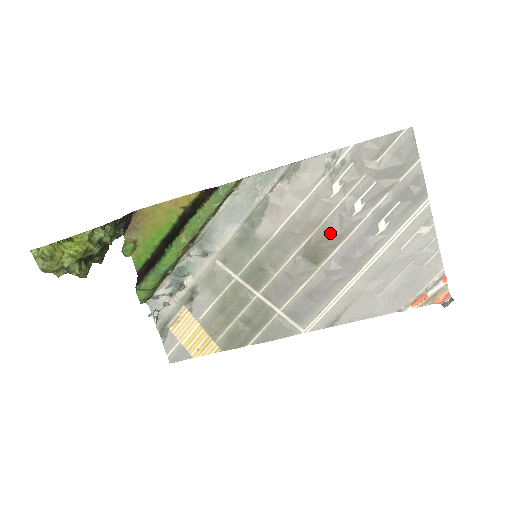
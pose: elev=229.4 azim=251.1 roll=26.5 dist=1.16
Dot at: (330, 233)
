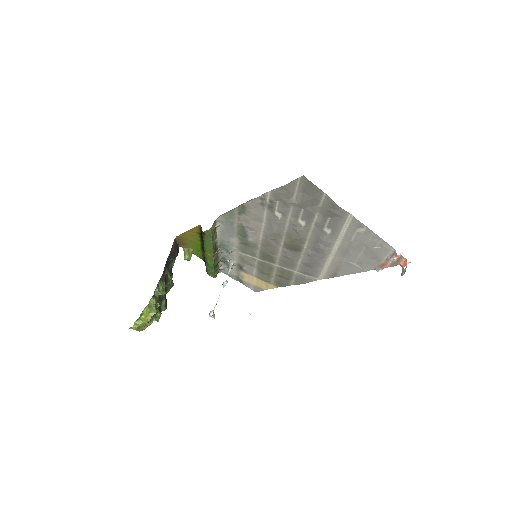
Dot at: (294, 238)
